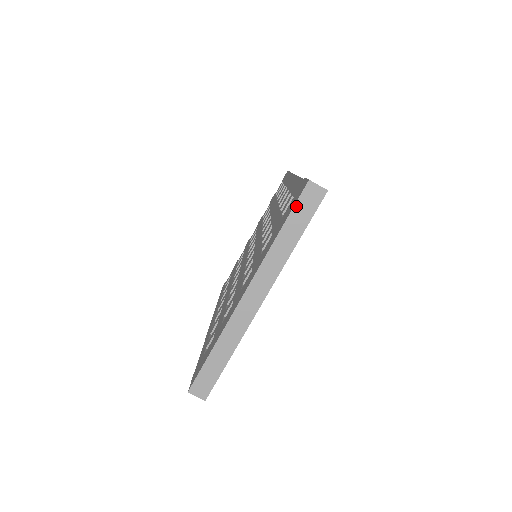
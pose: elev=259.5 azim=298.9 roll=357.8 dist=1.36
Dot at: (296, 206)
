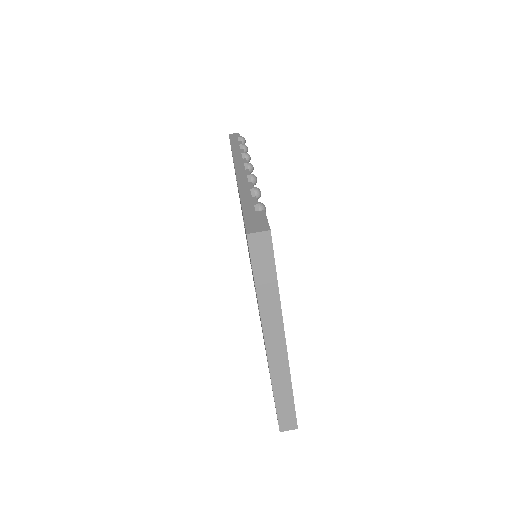
Dot at: (253, 261)
